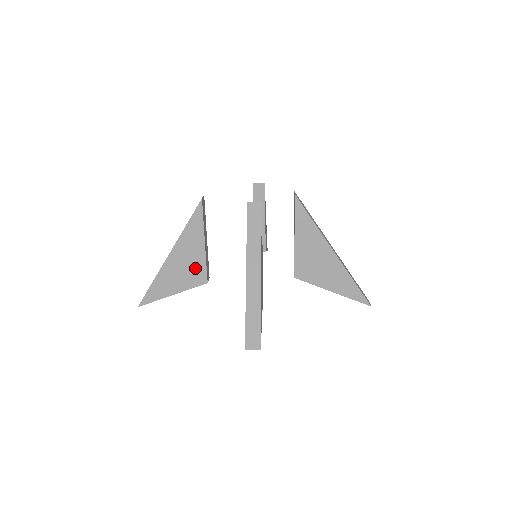
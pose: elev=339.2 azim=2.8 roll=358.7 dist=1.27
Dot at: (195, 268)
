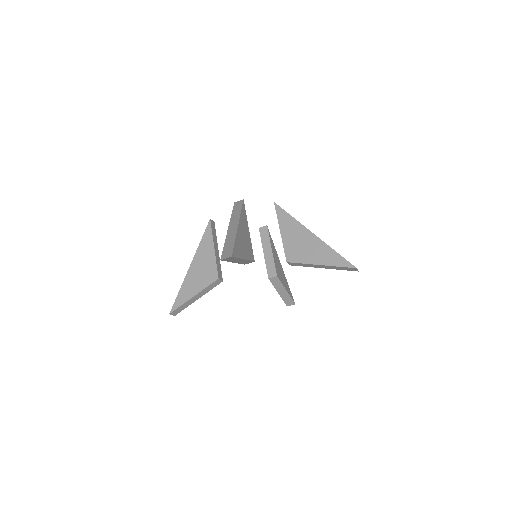
Dot at: (209, 269)
